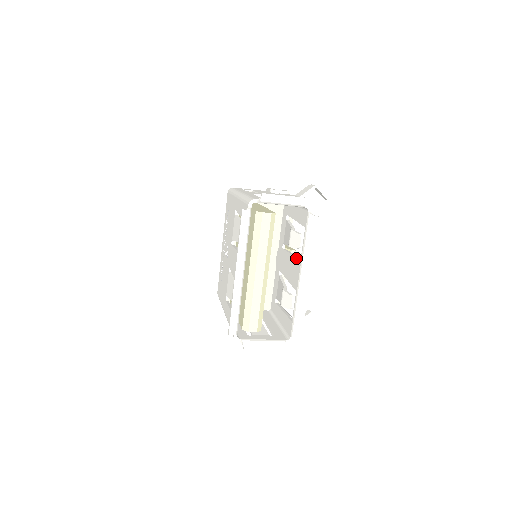
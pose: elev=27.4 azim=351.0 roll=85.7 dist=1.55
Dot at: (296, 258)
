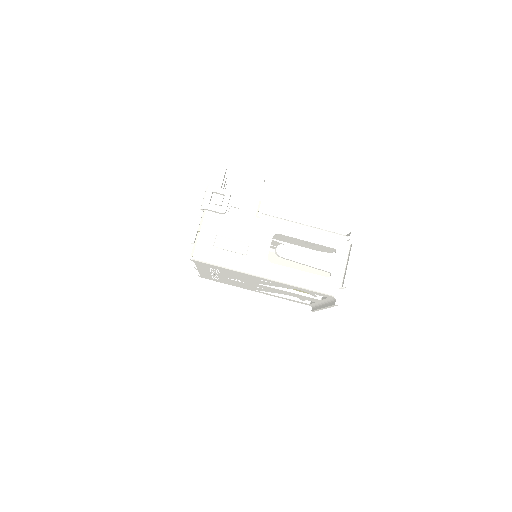
Dot at: (321, 246)
